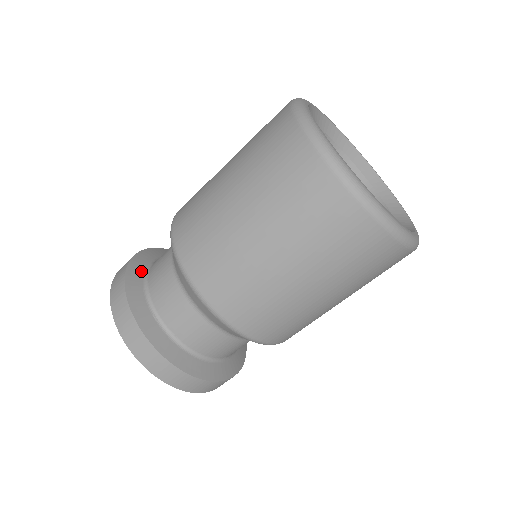
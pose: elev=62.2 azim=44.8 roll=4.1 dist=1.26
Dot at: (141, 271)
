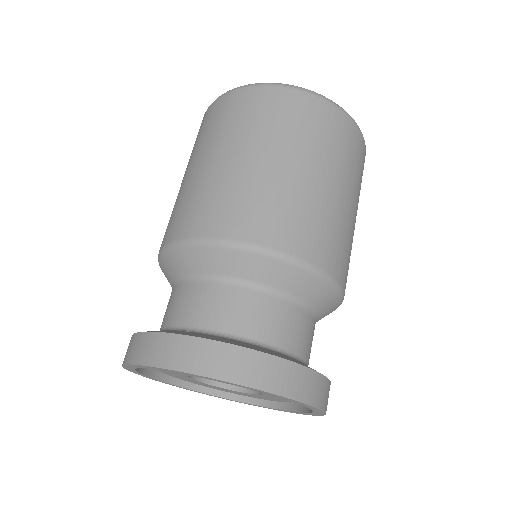
Dot at: occluded
